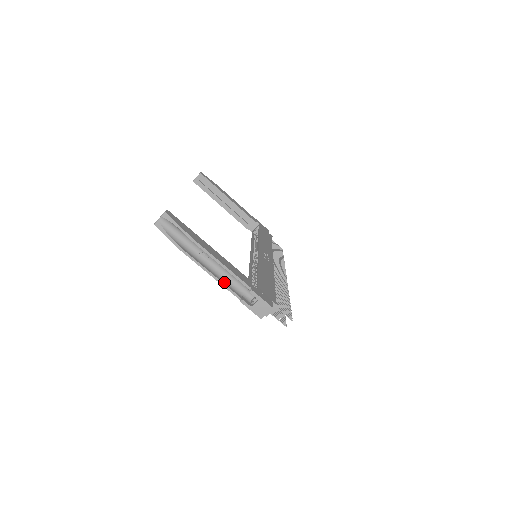
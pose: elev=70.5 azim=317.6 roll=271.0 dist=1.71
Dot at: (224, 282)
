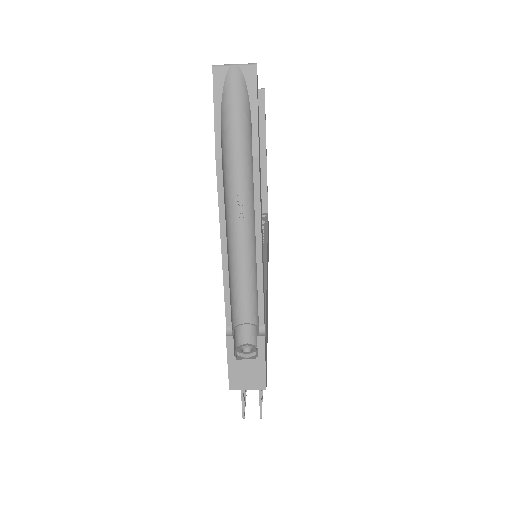
Dot at: (230, 280)
